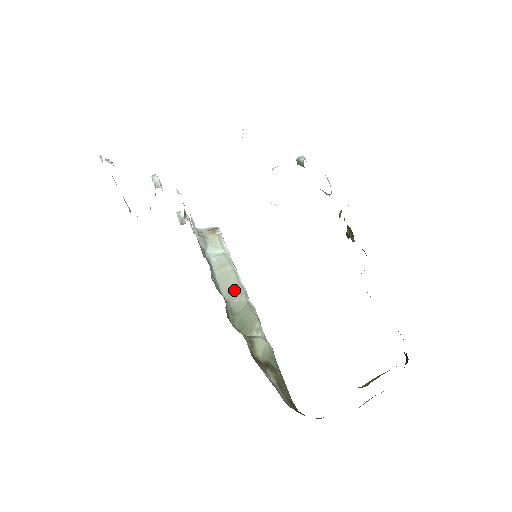
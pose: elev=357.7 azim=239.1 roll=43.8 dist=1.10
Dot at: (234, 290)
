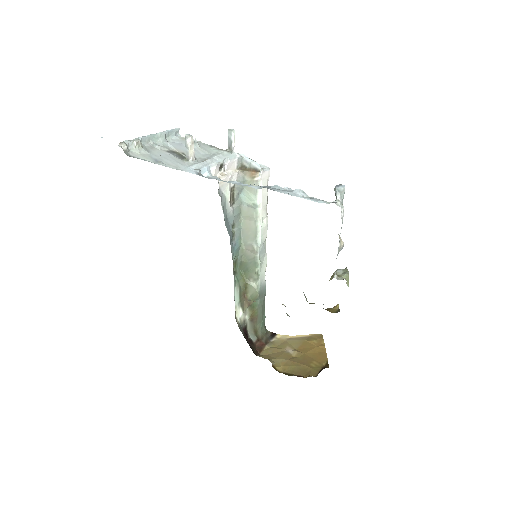
Dot at: (250, 241)
